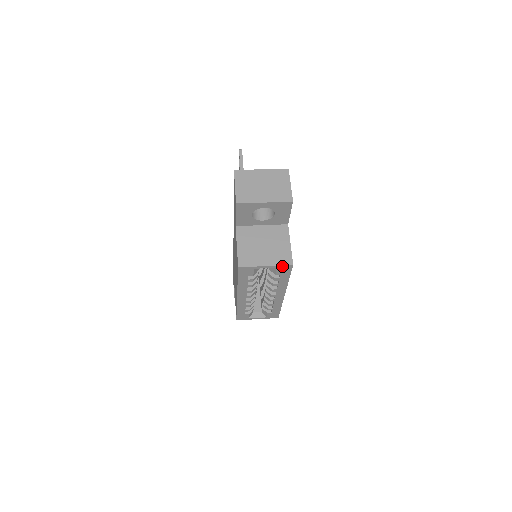
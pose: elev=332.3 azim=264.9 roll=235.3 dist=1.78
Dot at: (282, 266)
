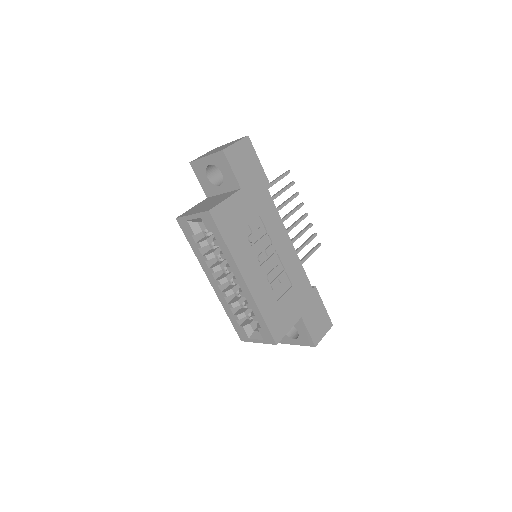
Dot at: (203, 214)
